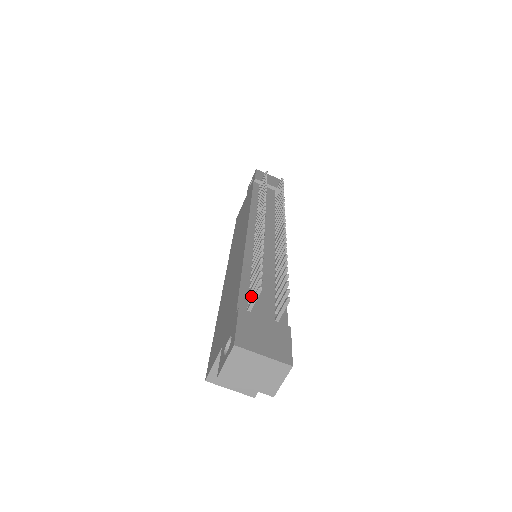
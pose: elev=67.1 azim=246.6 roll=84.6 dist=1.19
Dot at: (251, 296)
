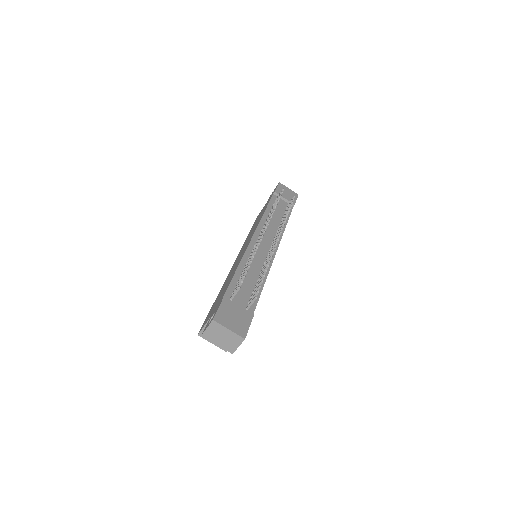
Dot at: (235, 290)
